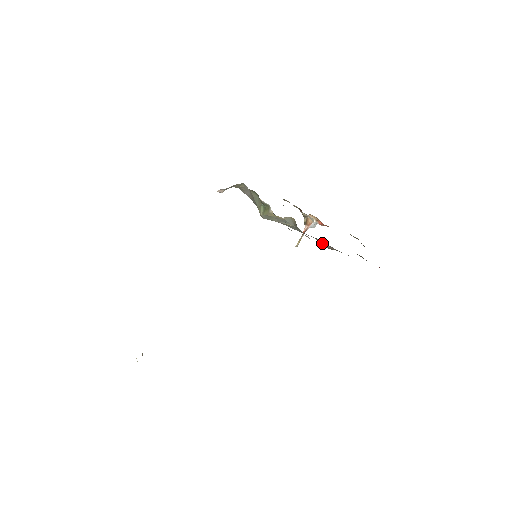
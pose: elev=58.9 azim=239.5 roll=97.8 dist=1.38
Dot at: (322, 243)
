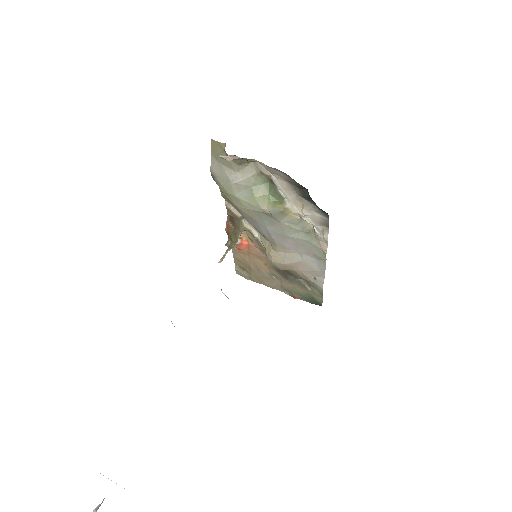
Dot at: (291, 259)
